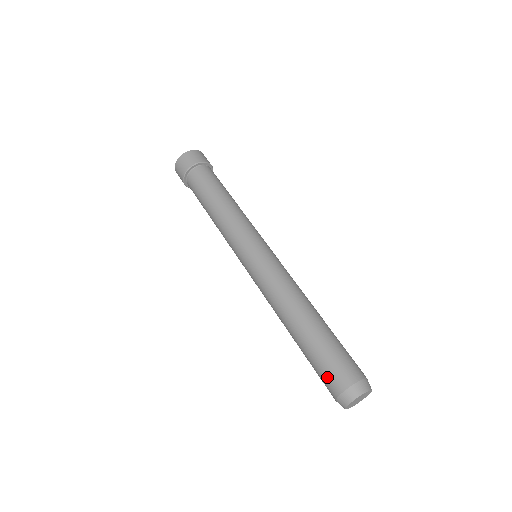
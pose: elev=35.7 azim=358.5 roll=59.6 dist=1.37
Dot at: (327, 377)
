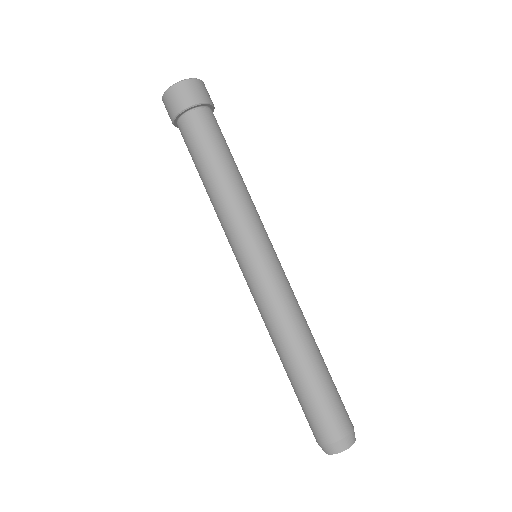
Dot at: (333, 418)
